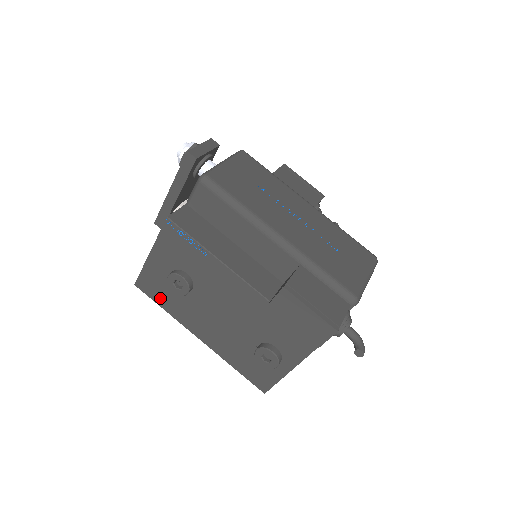
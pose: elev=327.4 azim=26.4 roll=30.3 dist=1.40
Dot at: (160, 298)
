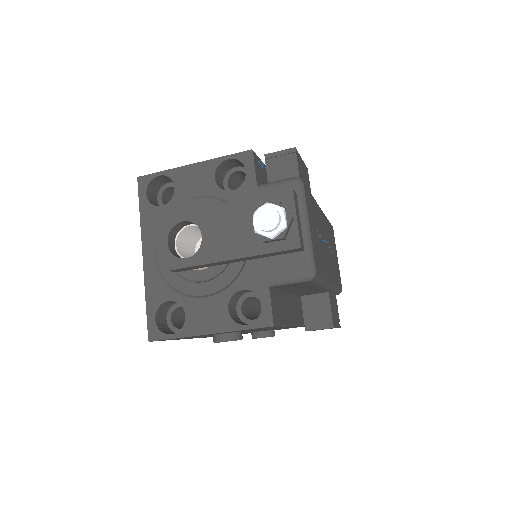
Dot at: occluded
